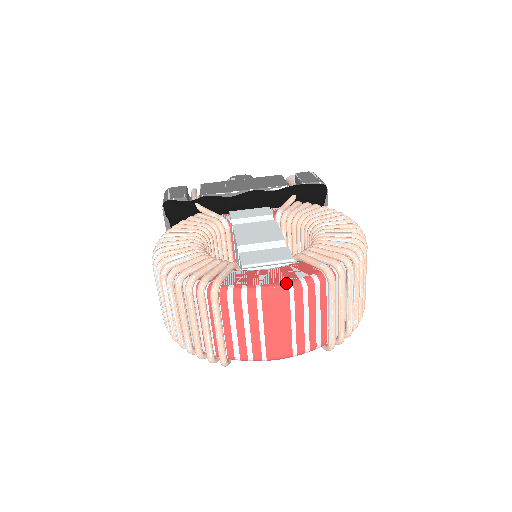
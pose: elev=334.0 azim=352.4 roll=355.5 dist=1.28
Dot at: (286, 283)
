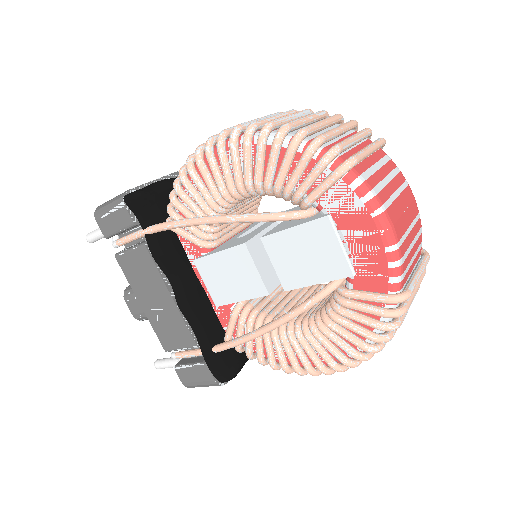
Dot at: occluded
